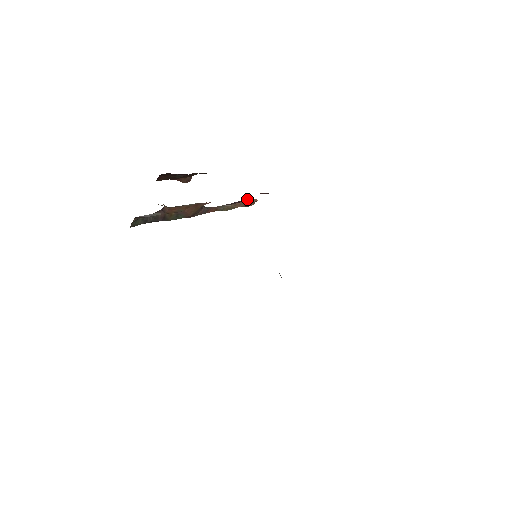
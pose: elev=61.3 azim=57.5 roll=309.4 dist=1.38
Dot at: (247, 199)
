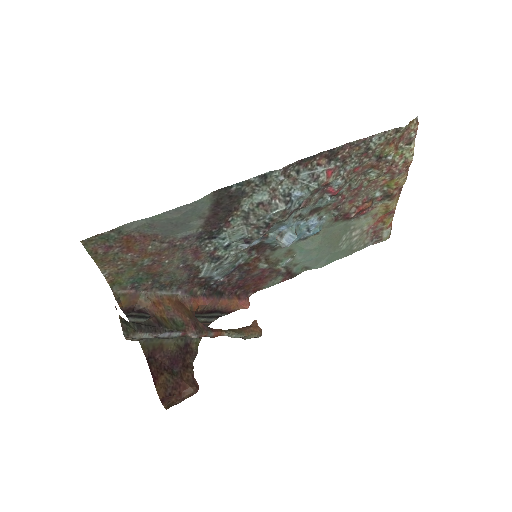
Dot at: occluded
